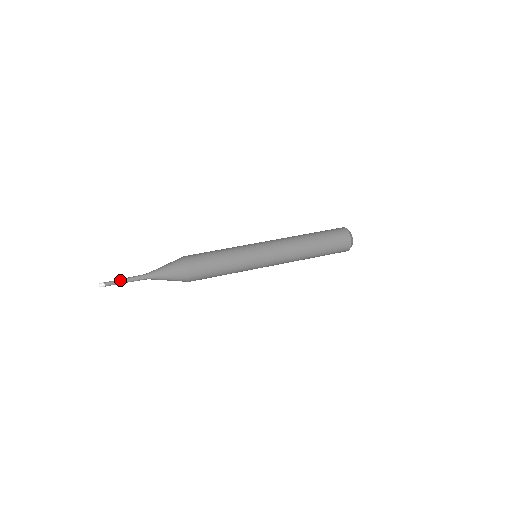
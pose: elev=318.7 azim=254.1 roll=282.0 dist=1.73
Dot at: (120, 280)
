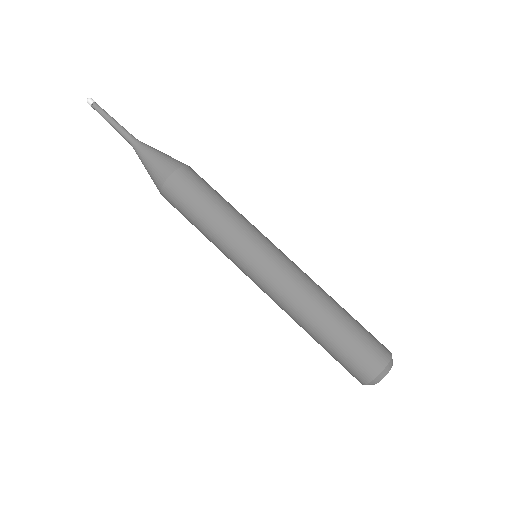
Dot at: (109, 115)
